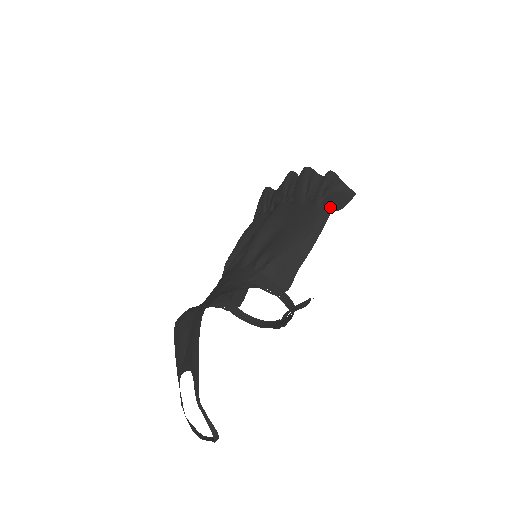
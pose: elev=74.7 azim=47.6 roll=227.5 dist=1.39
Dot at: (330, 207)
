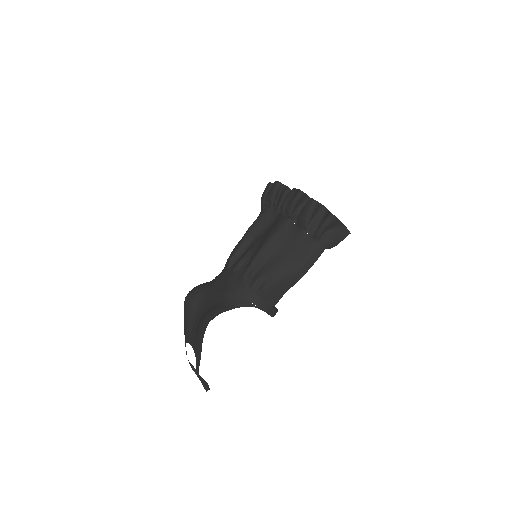
Dot at: (324, 247)
